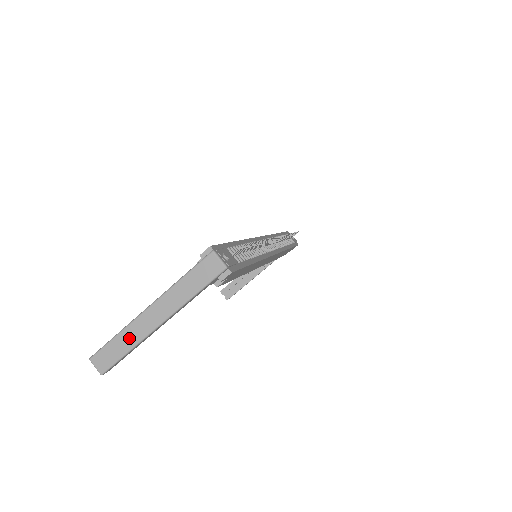
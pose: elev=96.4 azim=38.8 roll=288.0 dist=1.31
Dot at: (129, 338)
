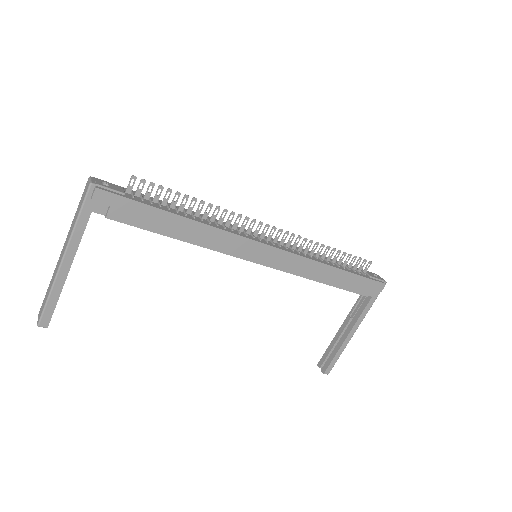
Dot at: (51, 283)
